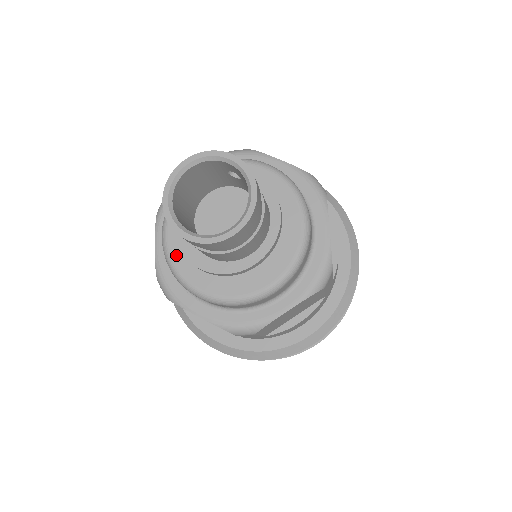
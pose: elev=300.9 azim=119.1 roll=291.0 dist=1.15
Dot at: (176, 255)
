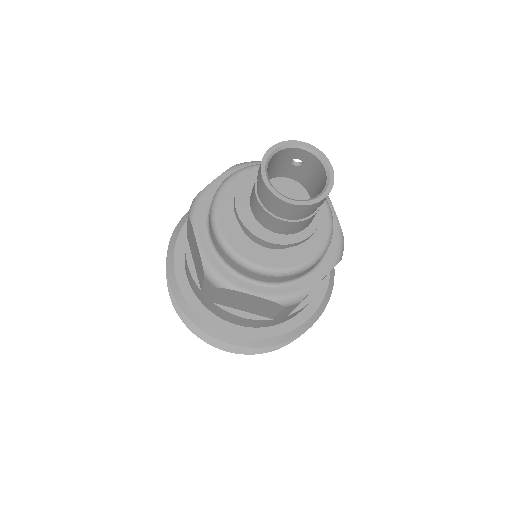
Dot at: (233, 241)
